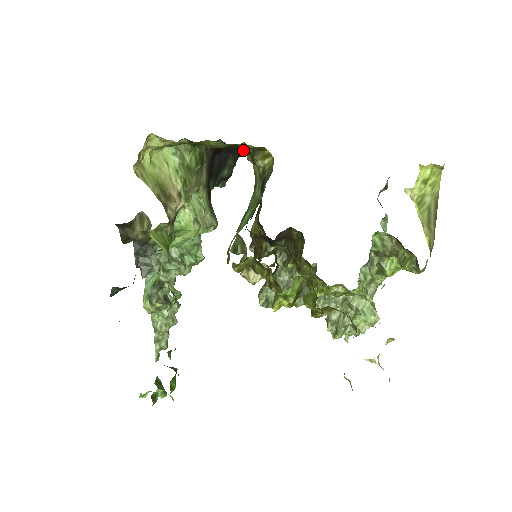
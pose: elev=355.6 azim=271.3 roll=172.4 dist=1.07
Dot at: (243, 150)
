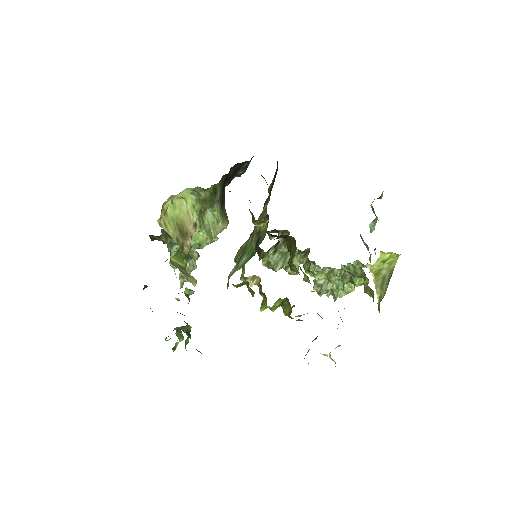
Dot at: occluded
